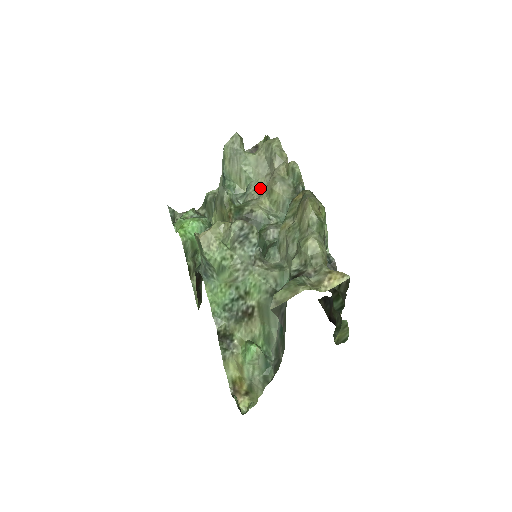
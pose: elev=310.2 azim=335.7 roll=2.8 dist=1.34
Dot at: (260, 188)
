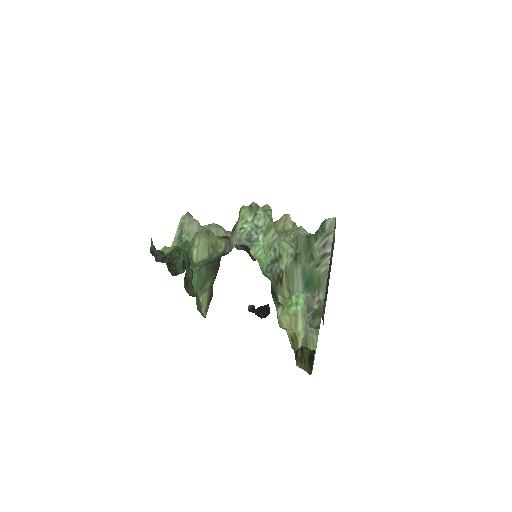
Dot at: occluded
